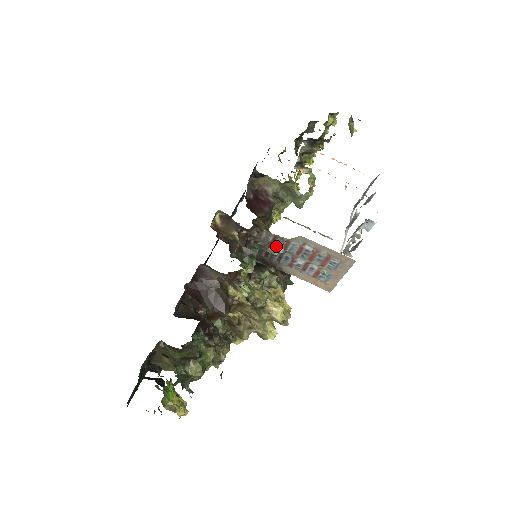
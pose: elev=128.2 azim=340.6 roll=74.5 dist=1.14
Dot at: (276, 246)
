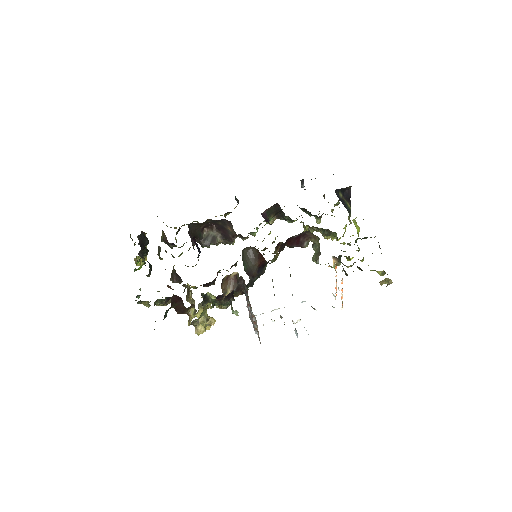
Dot at: occluded
